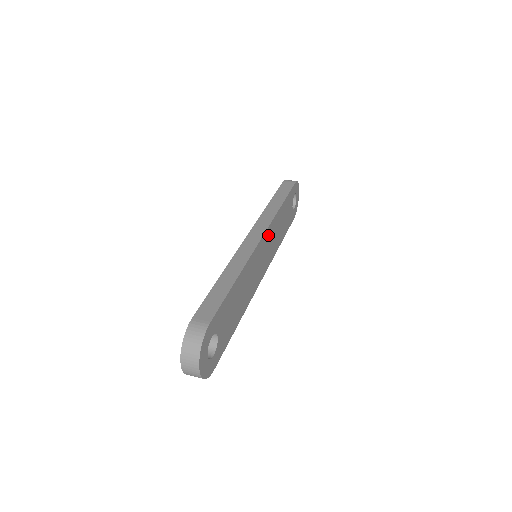
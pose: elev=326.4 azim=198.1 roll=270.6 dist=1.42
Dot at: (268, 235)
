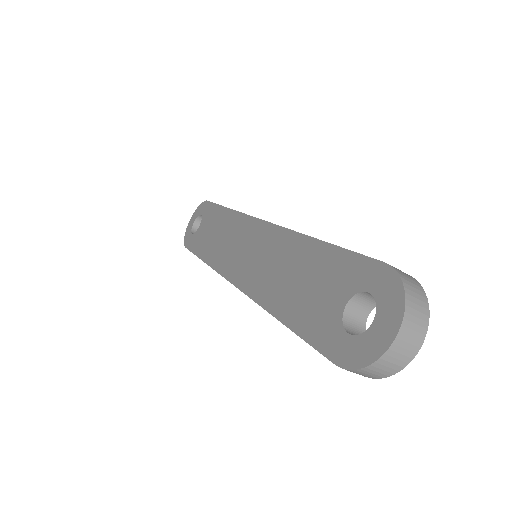
Dot at: occluded
